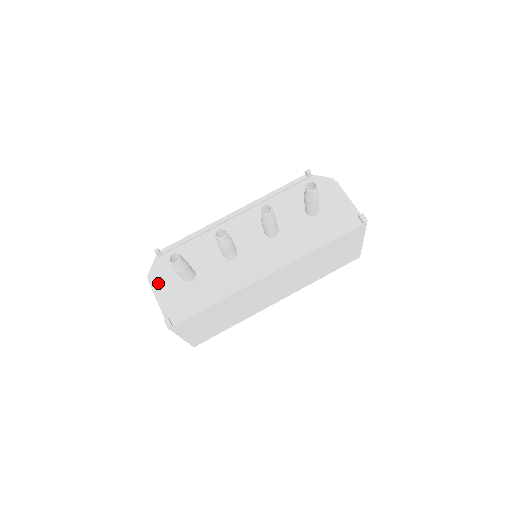
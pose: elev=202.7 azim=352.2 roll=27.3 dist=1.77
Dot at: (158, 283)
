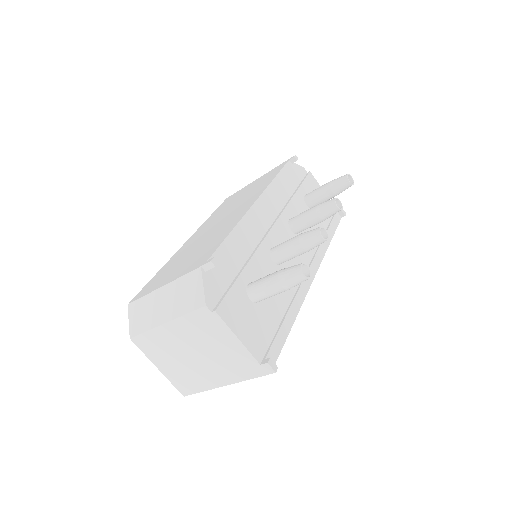
Dot at: (228, 312)
